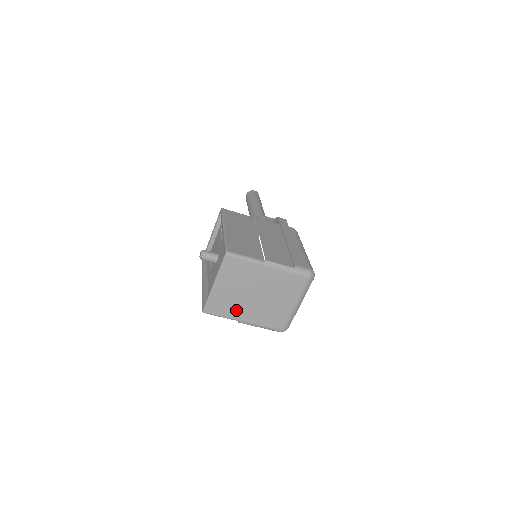
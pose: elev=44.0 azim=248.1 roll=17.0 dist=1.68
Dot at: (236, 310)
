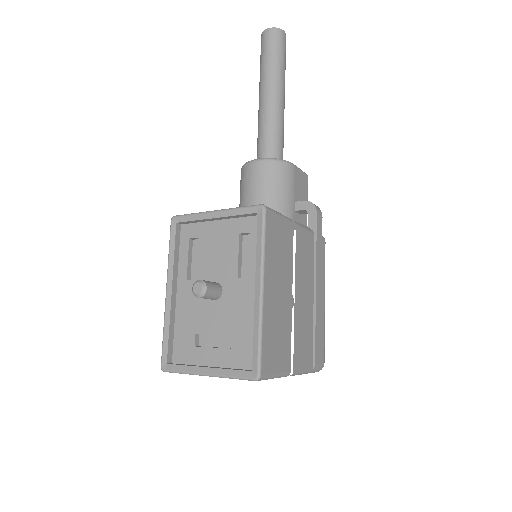
Dot at: occluded
